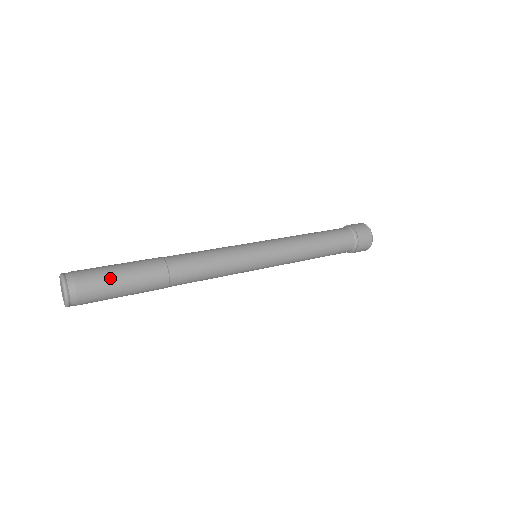
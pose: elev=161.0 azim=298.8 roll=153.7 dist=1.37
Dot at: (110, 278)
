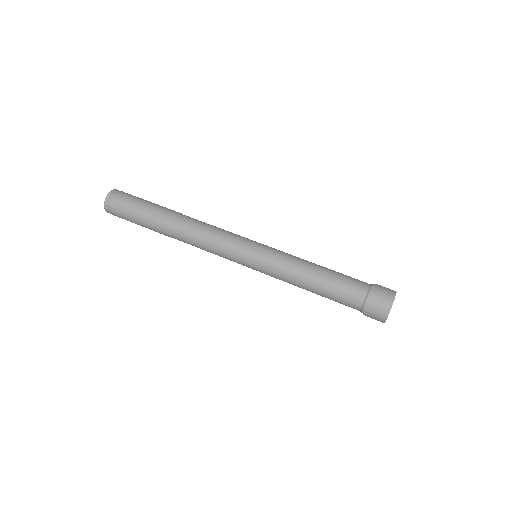
Dot at: (132, 209)
